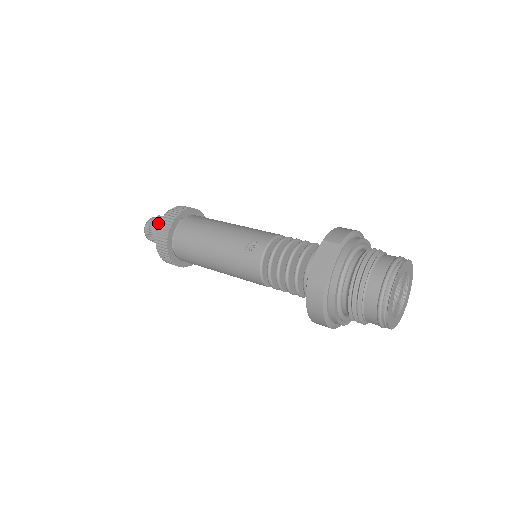
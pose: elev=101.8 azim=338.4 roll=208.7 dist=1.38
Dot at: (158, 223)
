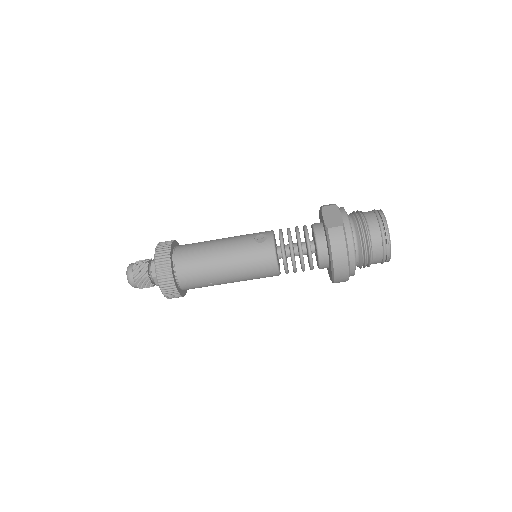
Dot at: (144, 261)
